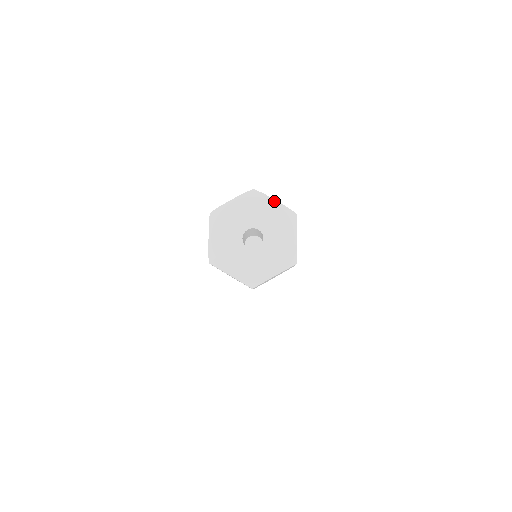
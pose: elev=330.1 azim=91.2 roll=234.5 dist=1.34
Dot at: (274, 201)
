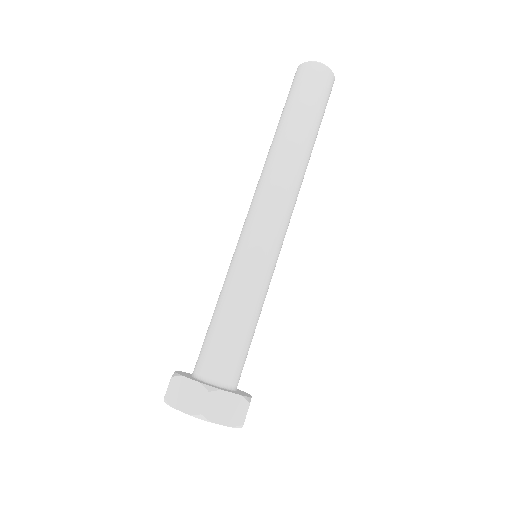
Dot at: occluded
